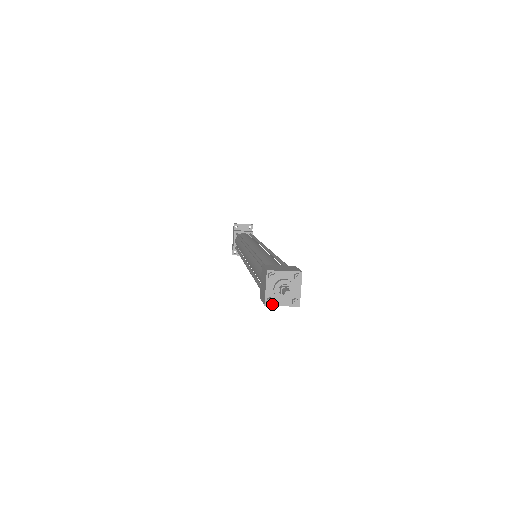
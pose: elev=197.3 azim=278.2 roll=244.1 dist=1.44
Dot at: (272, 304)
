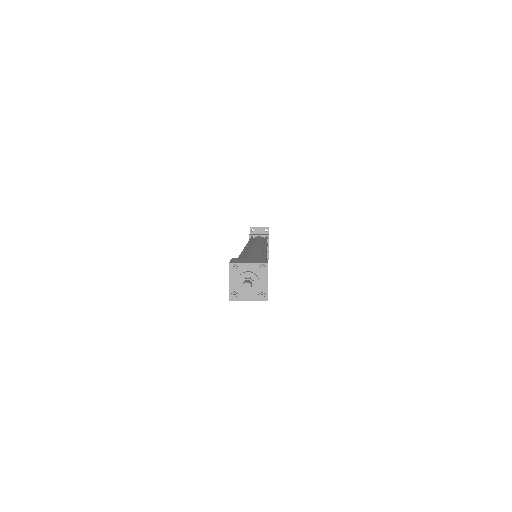
Dot at: (236, 299)
